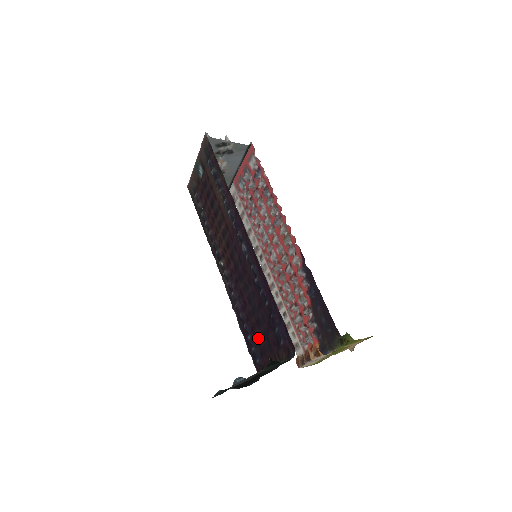
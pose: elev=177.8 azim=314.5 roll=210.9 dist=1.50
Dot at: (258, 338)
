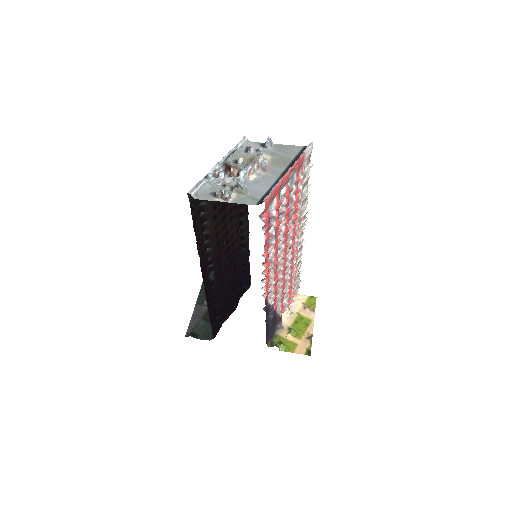
Dot at: (237, 290)
